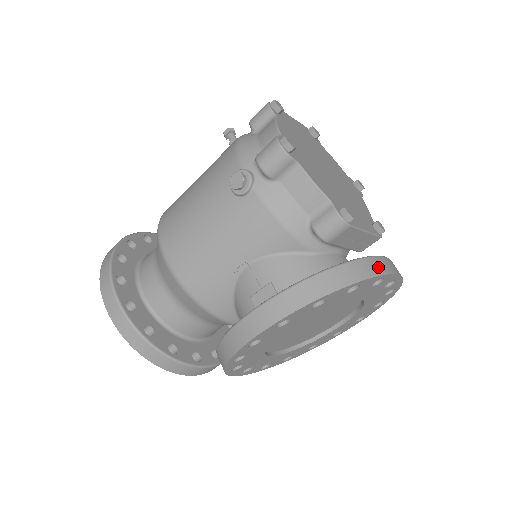
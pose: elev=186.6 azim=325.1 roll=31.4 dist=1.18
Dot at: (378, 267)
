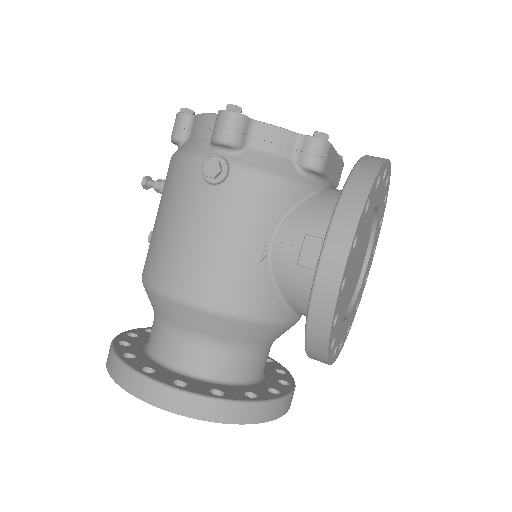
Dot at: (378, 157)
